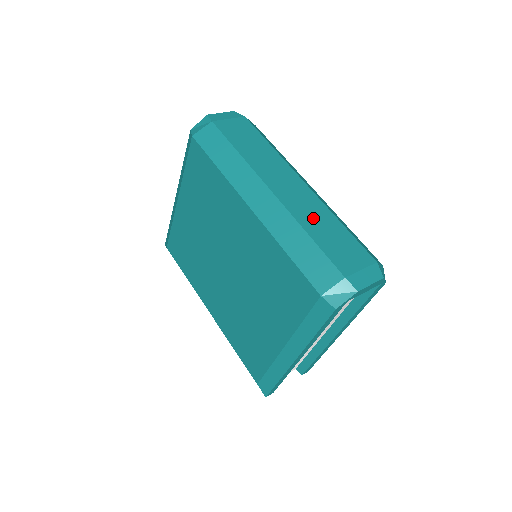
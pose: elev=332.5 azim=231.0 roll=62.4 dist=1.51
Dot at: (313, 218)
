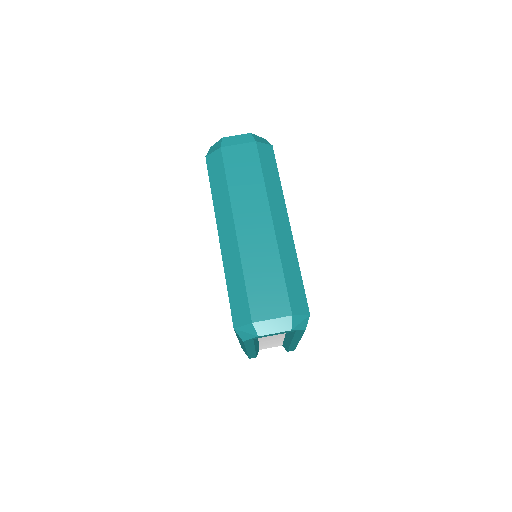
Dot at: (258, 261)
